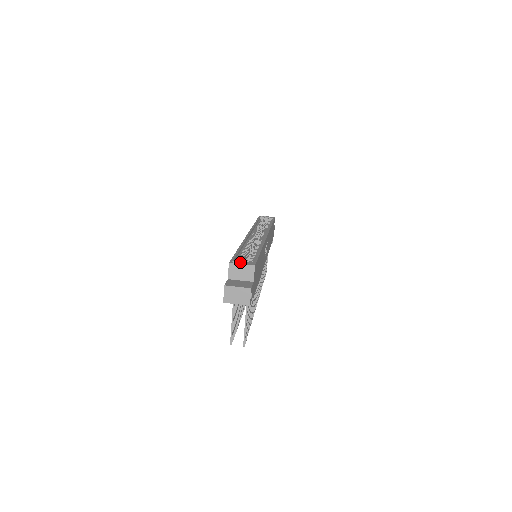
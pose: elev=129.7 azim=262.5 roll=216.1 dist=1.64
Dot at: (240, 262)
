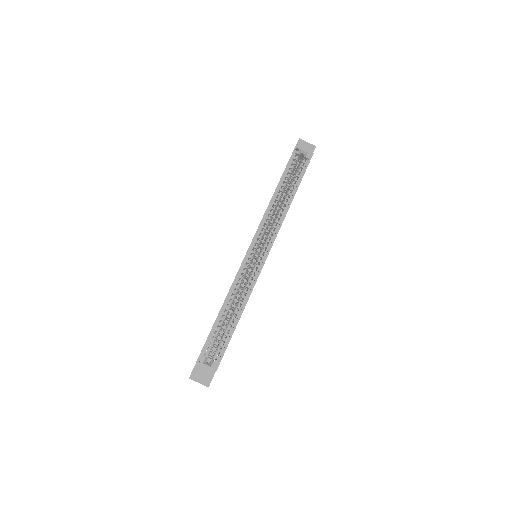
Dot at: occluded
